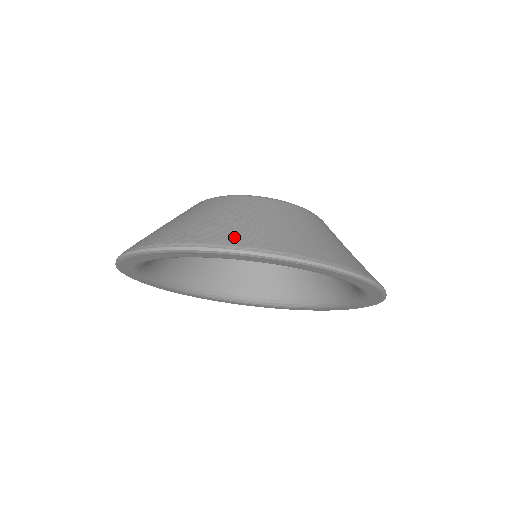
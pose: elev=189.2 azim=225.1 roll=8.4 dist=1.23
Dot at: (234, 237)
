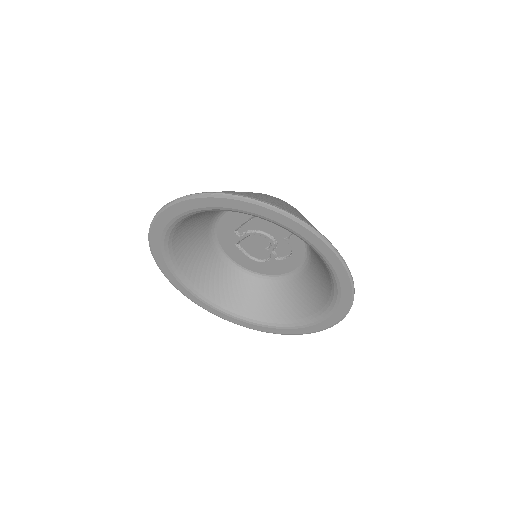
Dot at: (276, 204)
